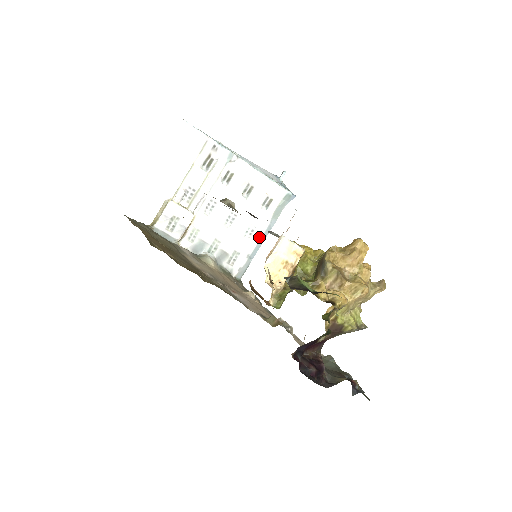
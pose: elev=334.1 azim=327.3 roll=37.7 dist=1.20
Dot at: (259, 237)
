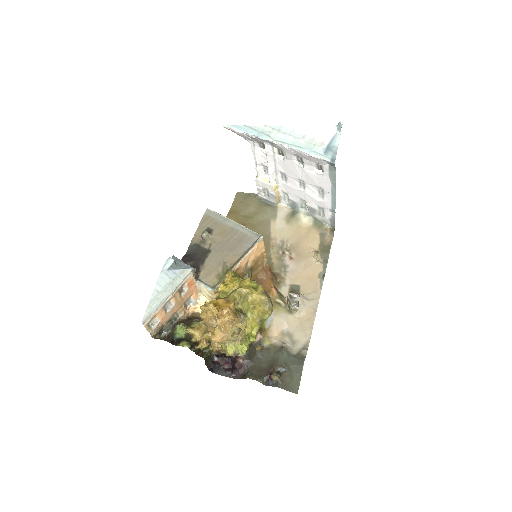
Dot at: (330, 196)
